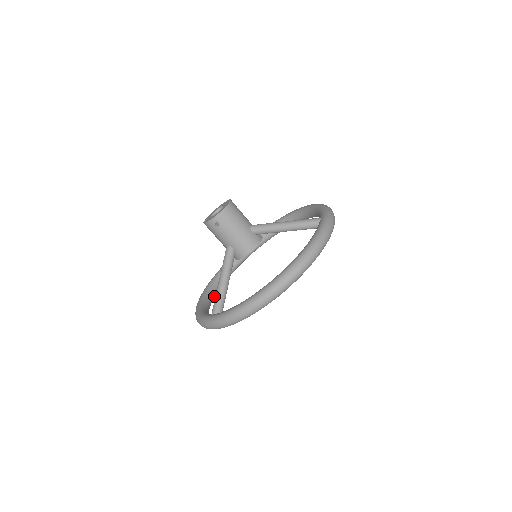
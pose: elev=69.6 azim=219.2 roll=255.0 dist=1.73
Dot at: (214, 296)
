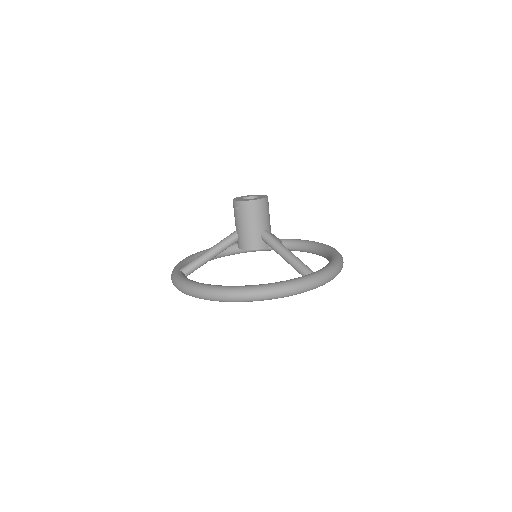
Dot at: (219, 257)
